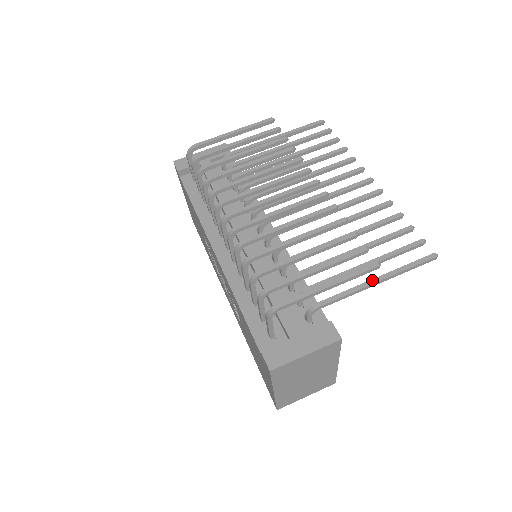
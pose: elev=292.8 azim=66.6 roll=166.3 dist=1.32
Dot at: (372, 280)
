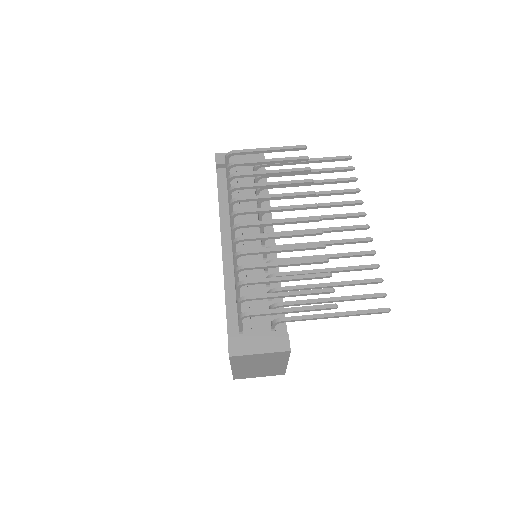
Dot at: (331, 313)
